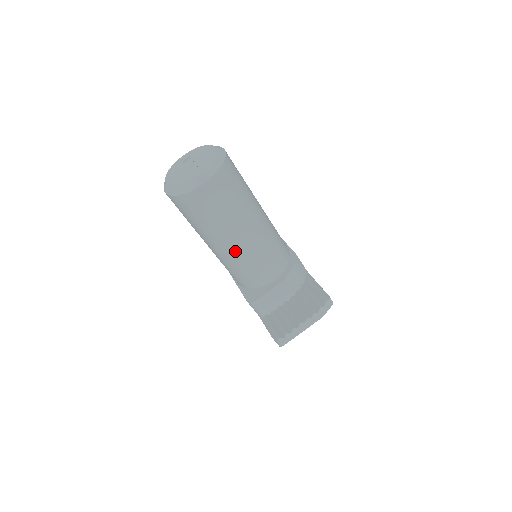
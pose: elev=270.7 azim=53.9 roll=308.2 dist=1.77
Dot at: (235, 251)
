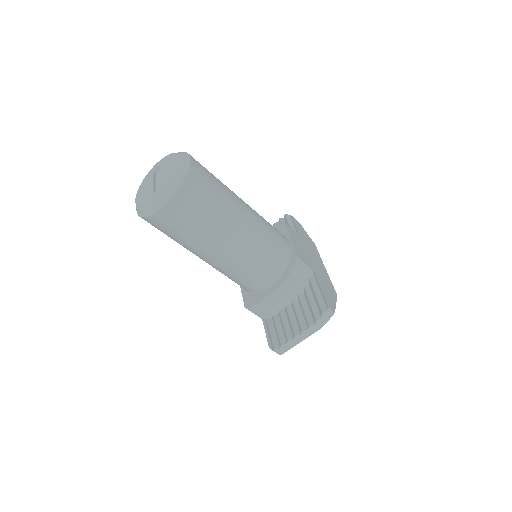
Dot at: (219, 263)
